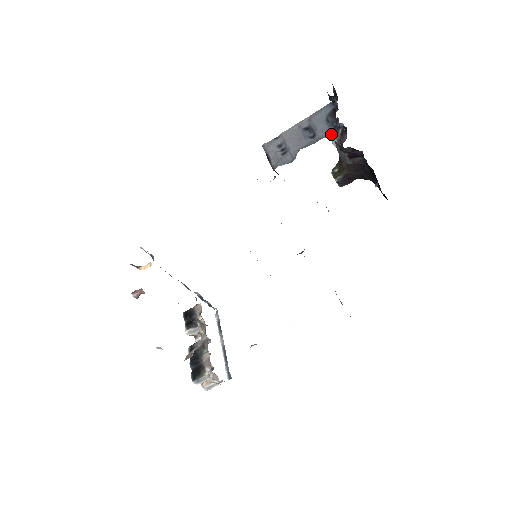
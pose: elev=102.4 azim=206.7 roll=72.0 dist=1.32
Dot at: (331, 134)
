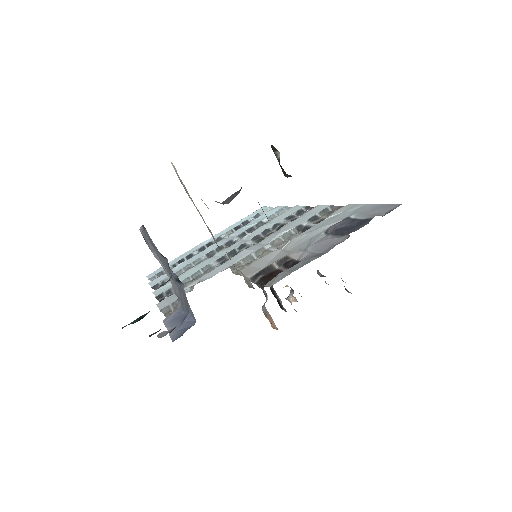
Dot at: (194, 317)
